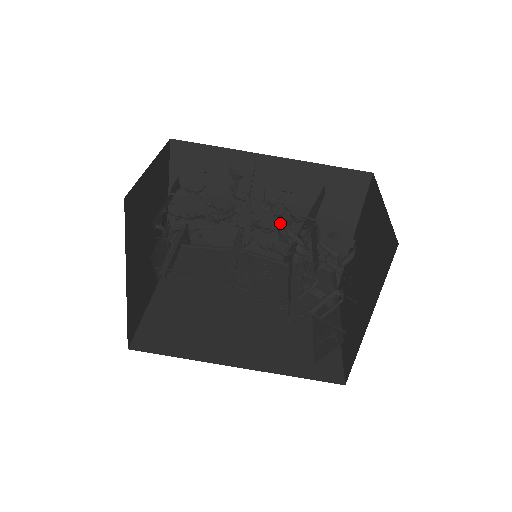
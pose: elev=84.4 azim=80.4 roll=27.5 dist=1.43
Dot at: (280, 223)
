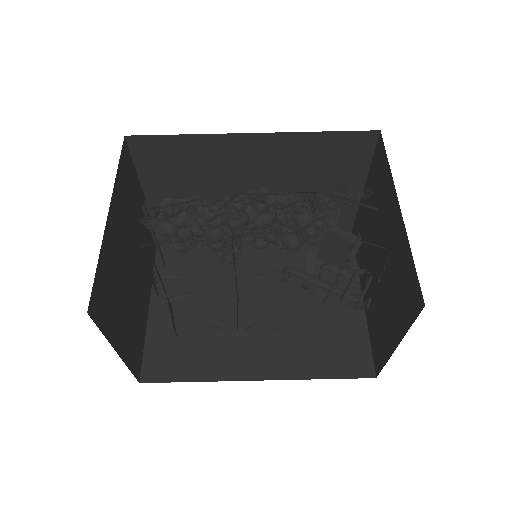
Dot at: (278, 295)
